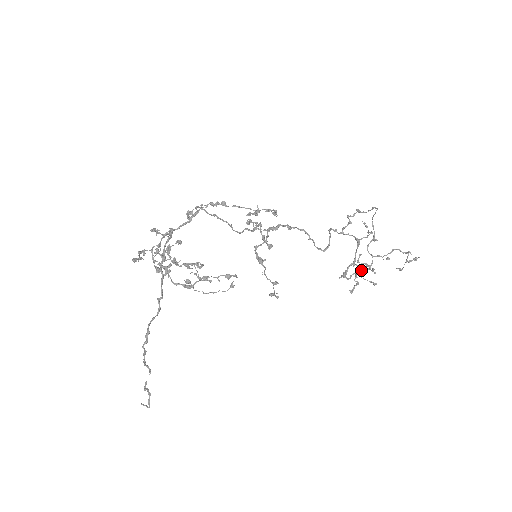
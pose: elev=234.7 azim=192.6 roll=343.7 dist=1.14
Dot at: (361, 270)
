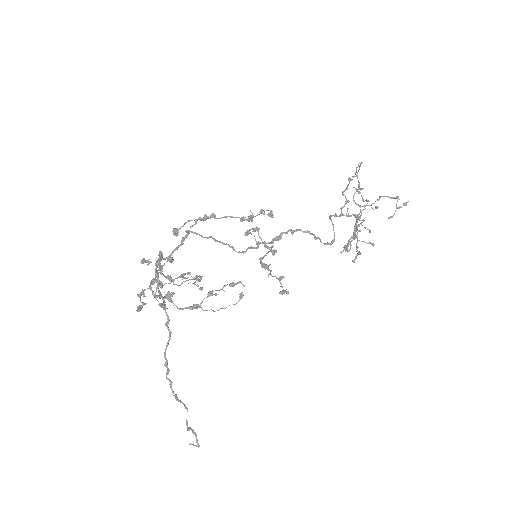
Dot at: (357, 233)
